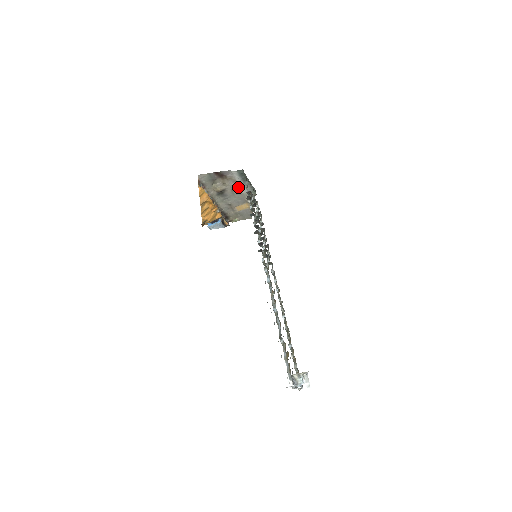
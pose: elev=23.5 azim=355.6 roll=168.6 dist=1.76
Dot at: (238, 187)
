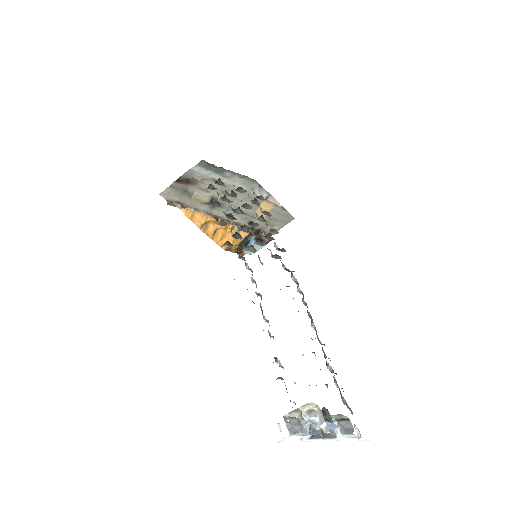
Dot at: (227, 186)
